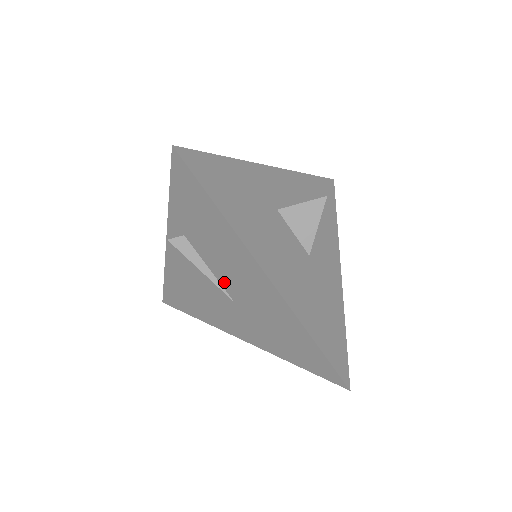
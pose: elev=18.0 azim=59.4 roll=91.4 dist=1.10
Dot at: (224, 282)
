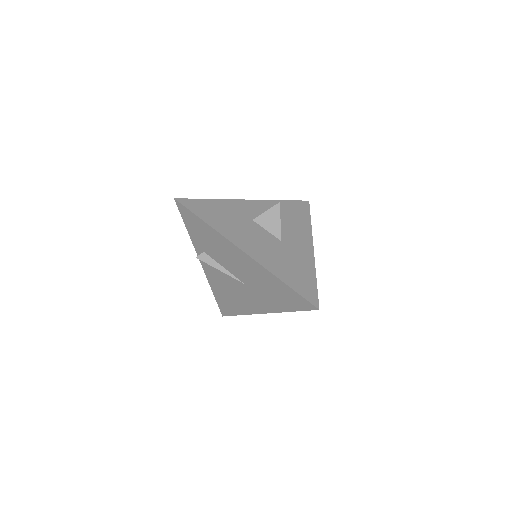
Dot at: (233, 272)
